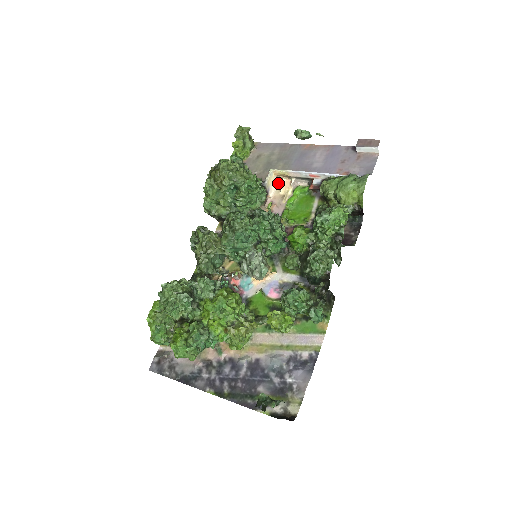
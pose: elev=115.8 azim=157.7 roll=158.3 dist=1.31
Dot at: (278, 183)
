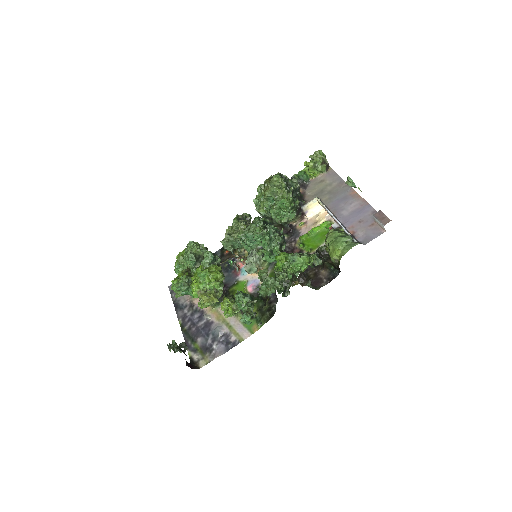
Dot at: occluded
